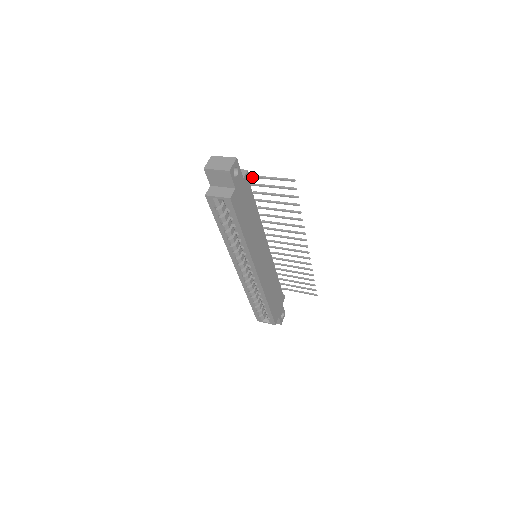
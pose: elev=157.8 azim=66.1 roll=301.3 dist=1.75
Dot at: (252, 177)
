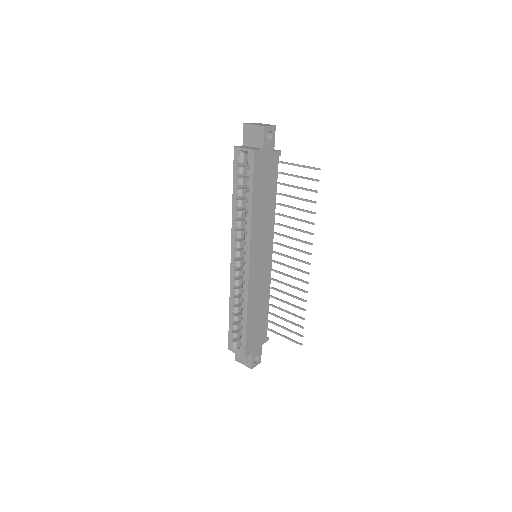
Dot at: (283, 163)
